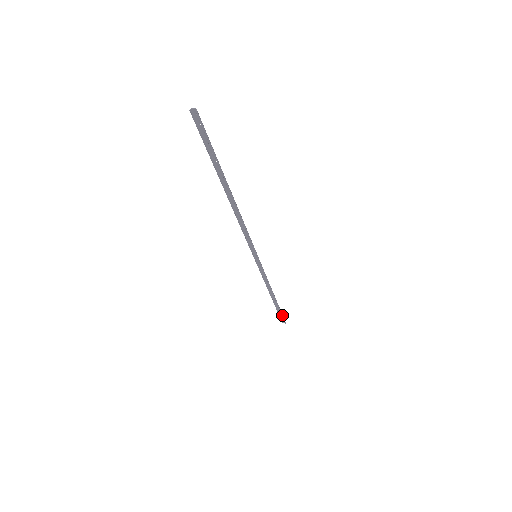
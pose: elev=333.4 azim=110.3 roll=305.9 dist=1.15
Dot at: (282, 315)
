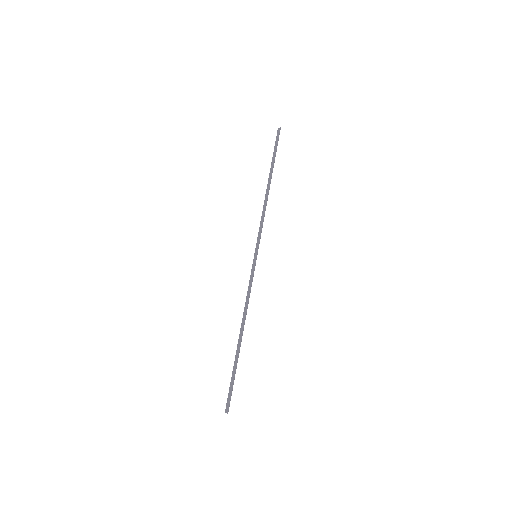
Dot at: (233, 384)
